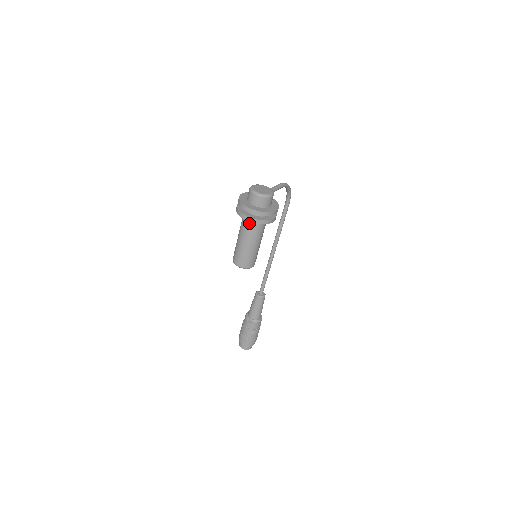
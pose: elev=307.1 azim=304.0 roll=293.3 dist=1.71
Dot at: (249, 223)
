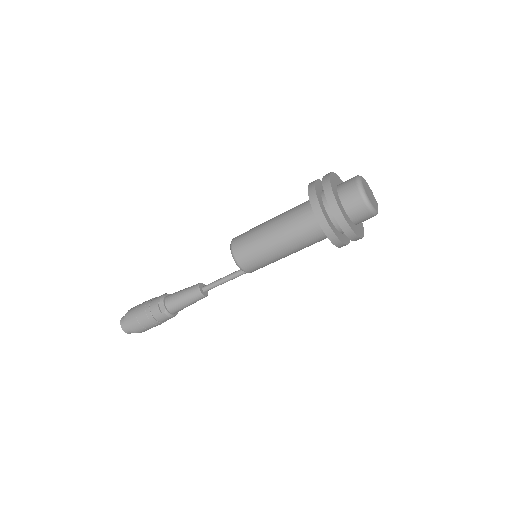
Dot at: (310, 220)
